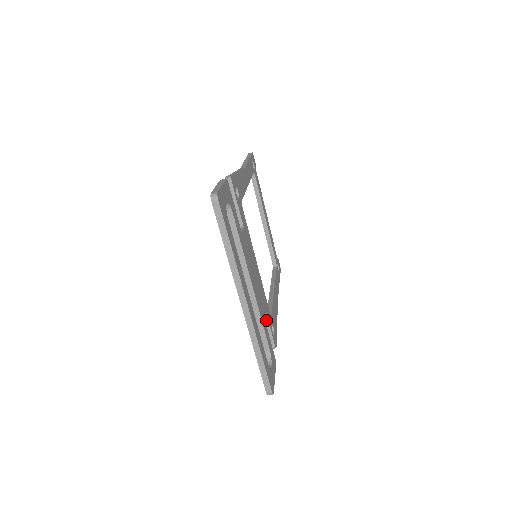
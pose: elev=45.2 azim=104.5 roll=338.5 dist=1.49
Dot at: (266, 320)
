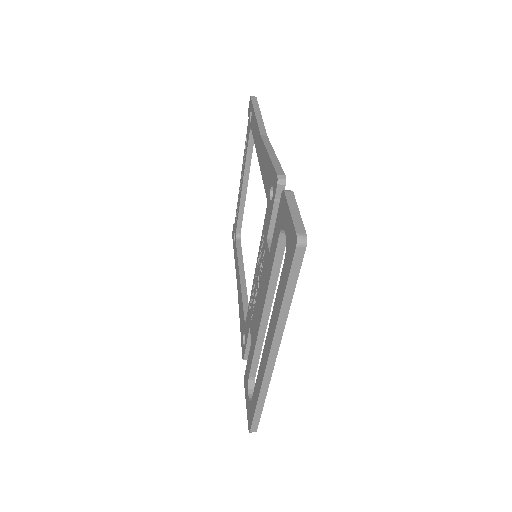
Dot at: occluded
